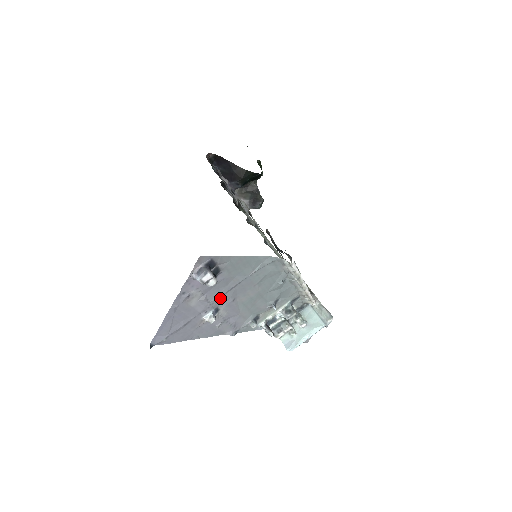
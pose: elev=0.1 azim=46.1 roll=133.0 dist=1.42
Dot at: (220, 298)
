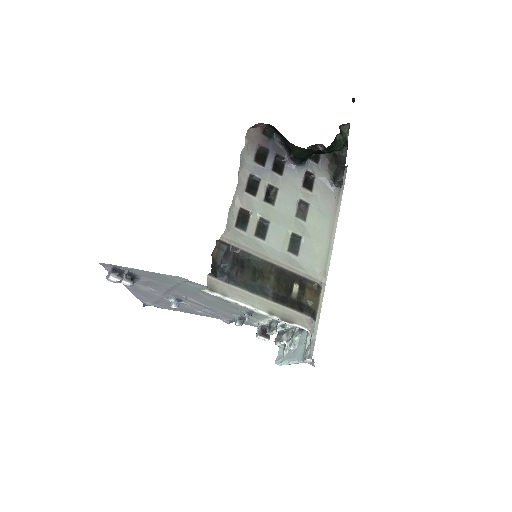
Dot at: (169, 293)
